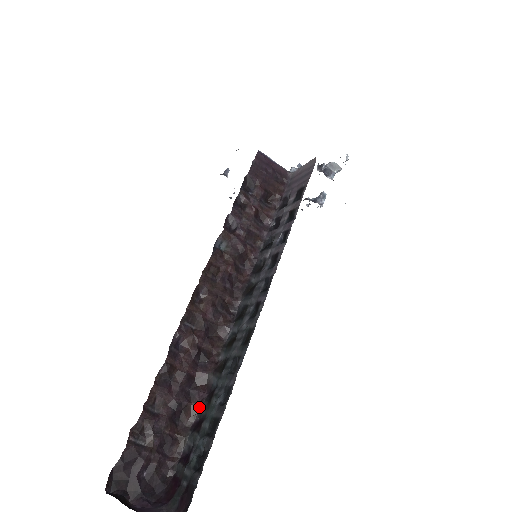
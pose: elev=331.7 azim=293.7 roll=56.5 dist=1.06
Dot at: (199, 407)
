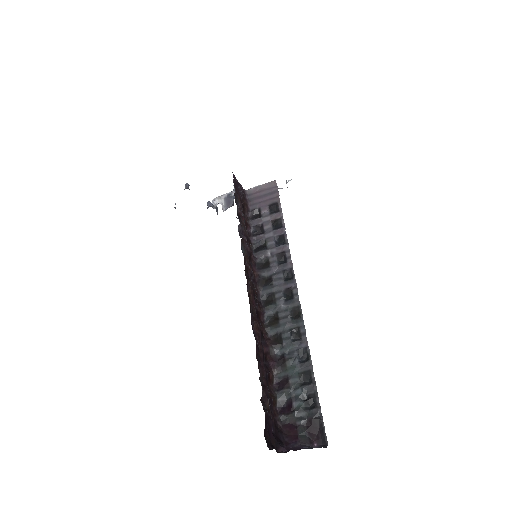
Dot at: (273, 373)
